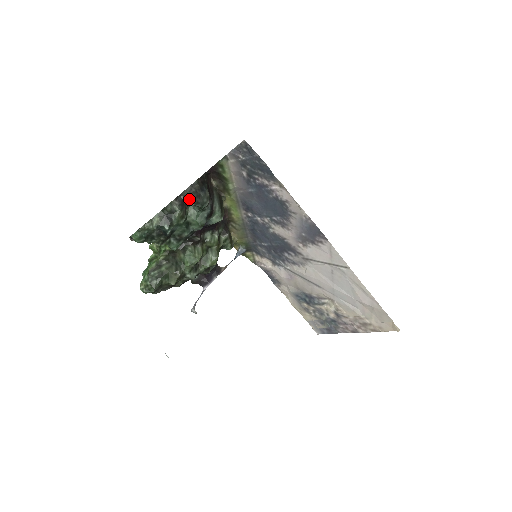
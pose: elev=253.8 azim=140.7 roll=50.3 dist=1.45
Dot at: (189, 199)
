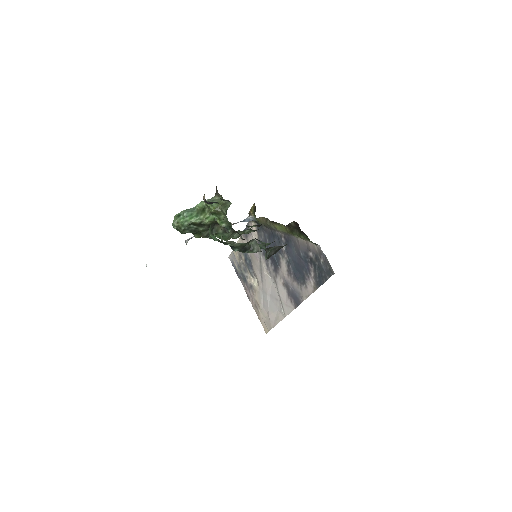
Dot at: (268, 254)
